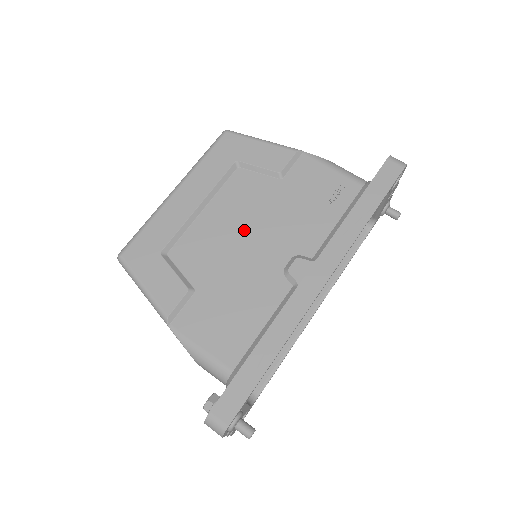
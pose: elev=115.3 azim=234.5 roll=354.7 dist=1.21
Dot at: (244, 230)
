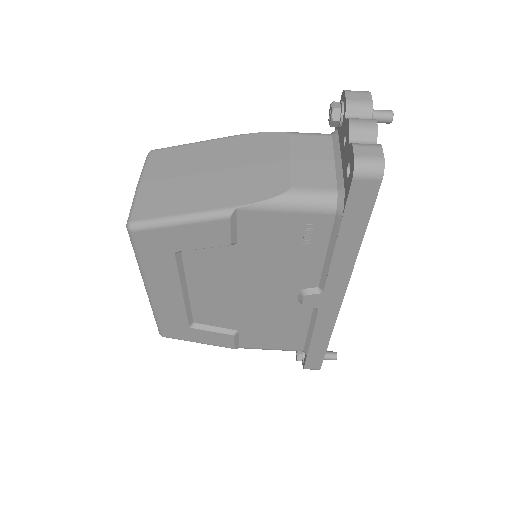
Dot at: (239, 291)
